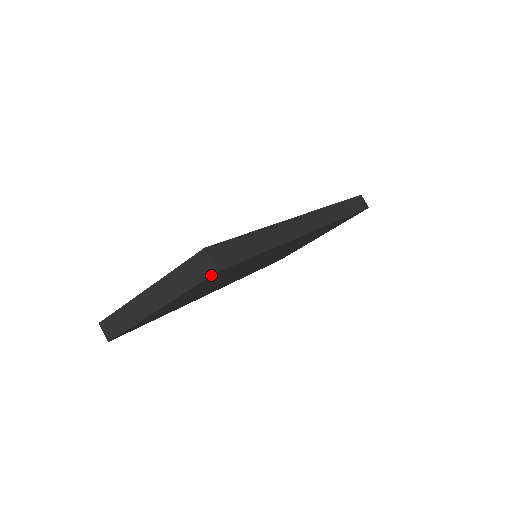
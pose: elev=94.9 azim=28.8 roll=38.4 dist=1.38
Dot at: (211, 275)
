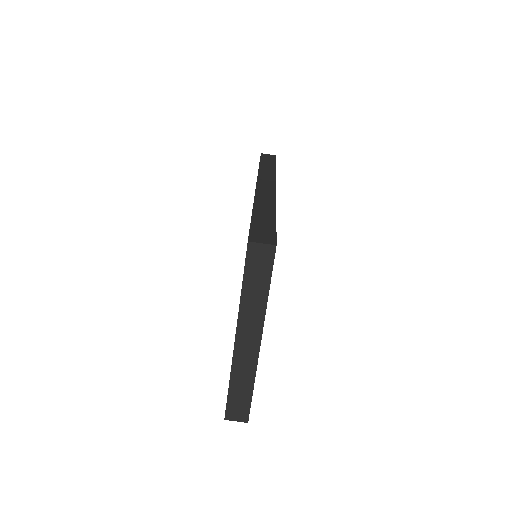
Dot at: (274, 255)
